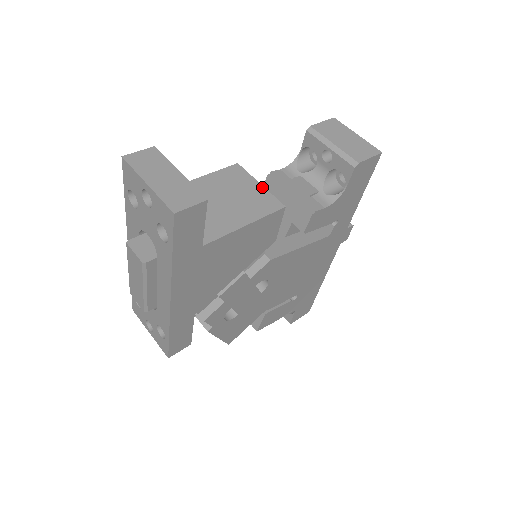
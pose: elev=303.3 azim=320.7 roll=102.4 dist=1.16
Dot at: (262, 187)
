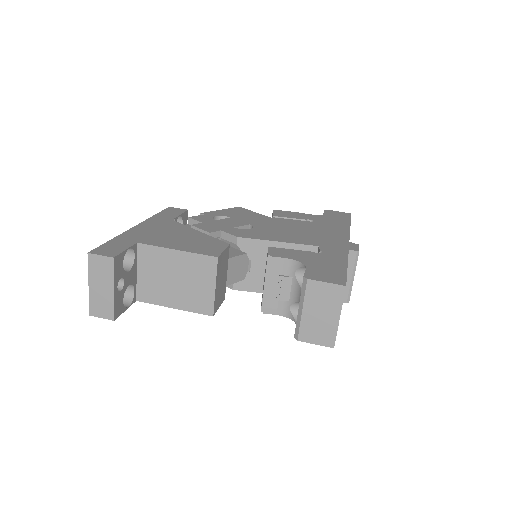
Dot at: (213, 291)
